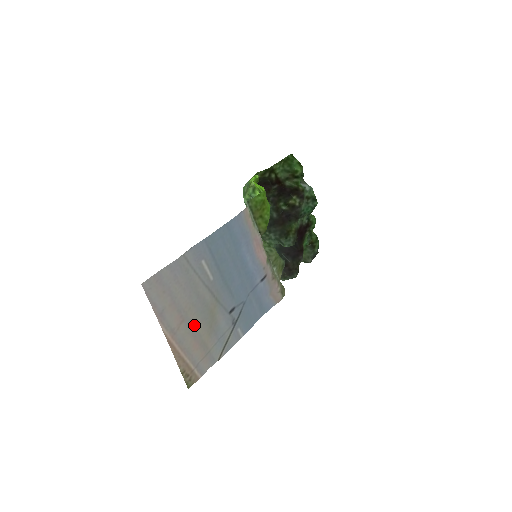
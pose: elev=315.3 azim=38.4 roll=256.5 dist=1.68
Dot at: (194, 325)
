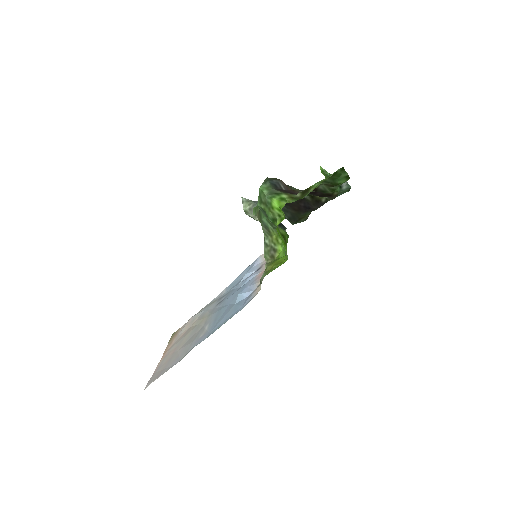
Dot at: (184, 337)
